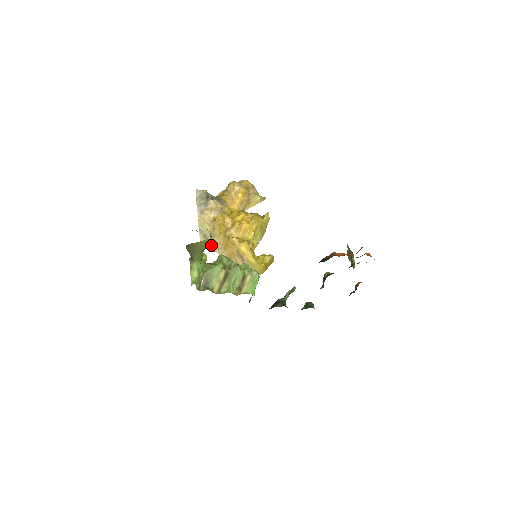
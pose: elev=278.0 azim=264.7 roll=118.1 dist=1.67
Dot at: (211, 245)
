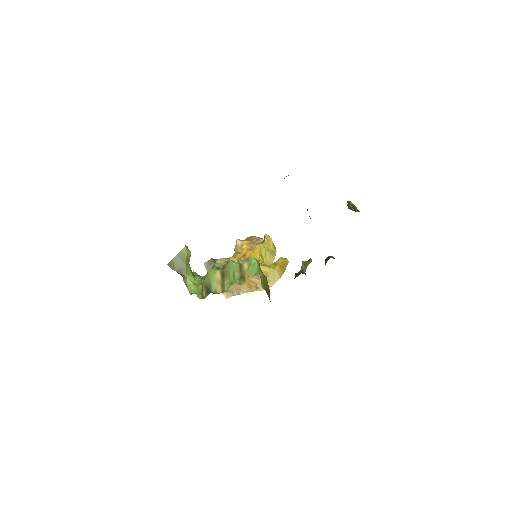
Dot at: (234, 293)
